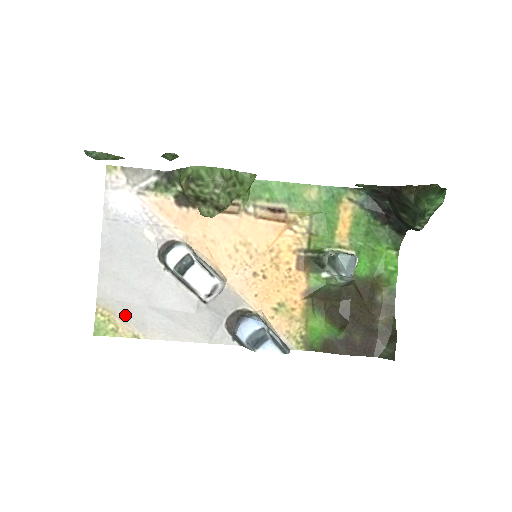
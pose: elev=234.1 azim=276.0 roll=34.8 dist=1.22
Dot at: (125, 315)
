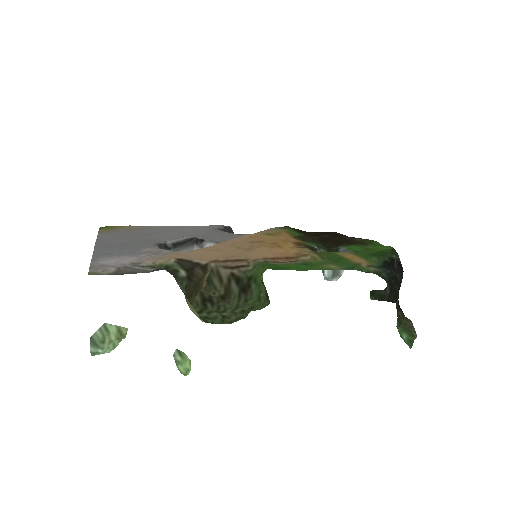
Dot at: (127, 230)
